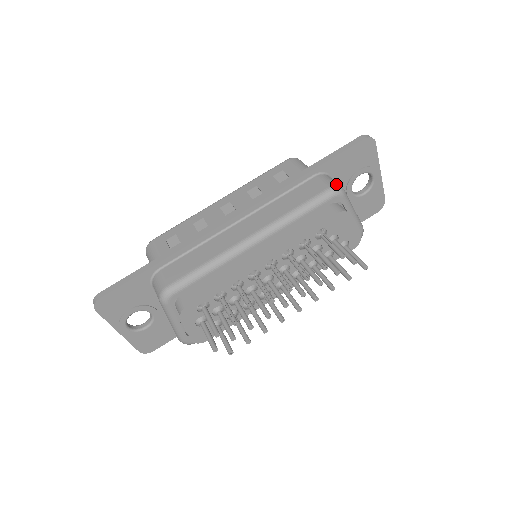
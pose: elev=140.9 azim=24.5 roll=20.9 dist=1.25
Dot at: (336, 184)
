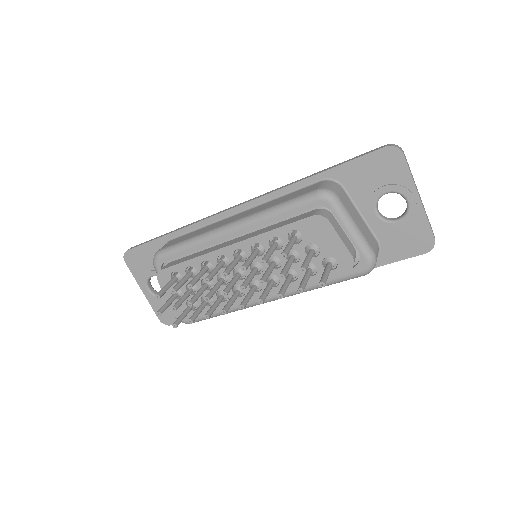
Dot at: (329, 188)
